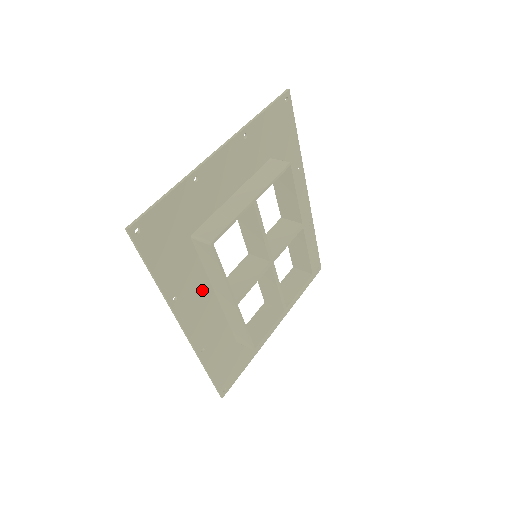
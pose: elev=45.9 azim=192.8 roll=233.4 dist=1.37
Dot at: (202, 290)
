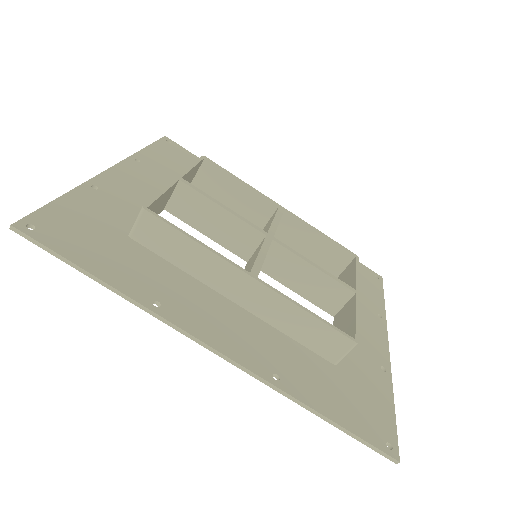
Dot at: (200, 295)
